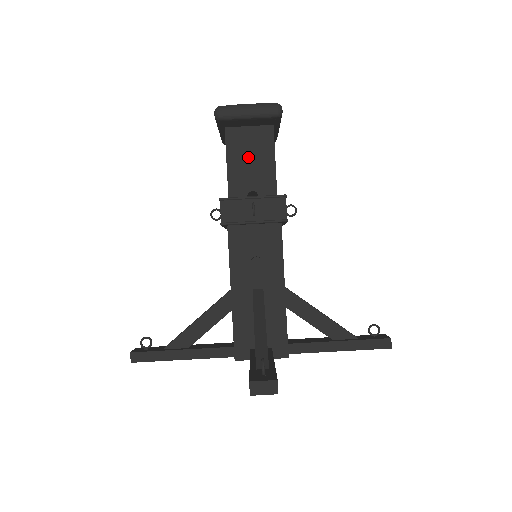
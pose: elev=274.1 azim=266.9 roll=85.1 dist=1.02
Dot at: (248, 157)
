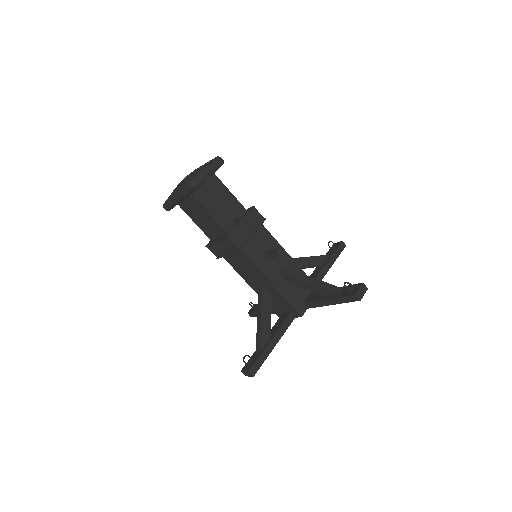
Dot at: (216, 201)
